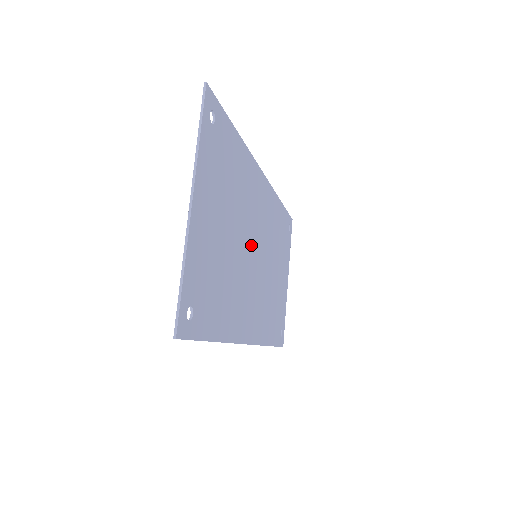
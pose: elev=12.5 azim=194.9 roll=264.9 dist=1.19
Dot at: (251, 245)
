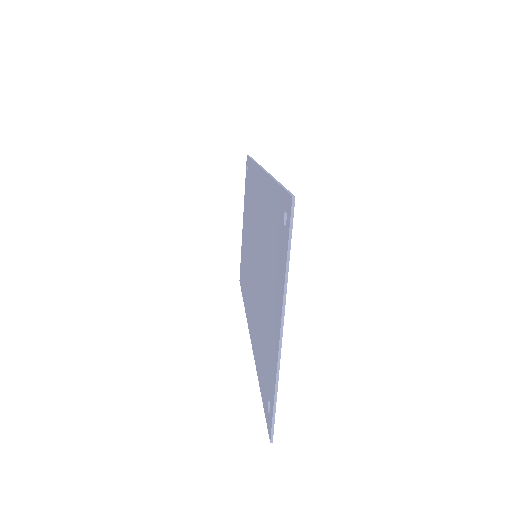
Dot at: occluded
